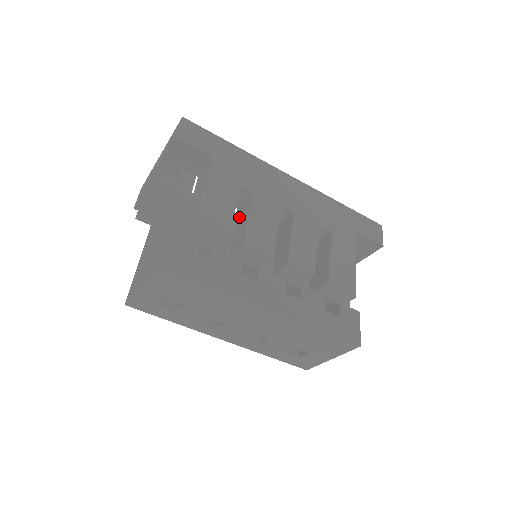
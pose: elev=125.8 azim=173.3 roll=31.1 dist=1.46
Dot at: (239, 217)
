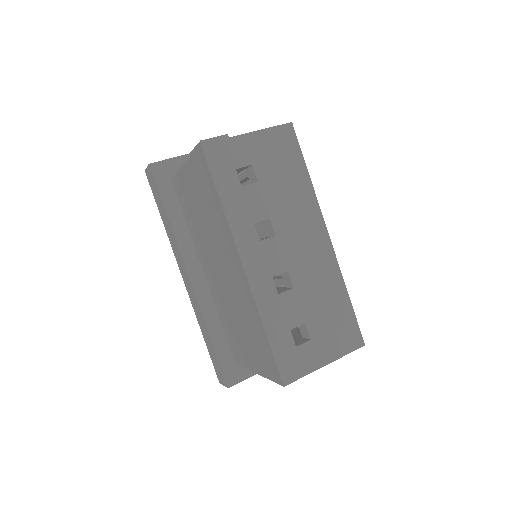
Dot at: occluded
